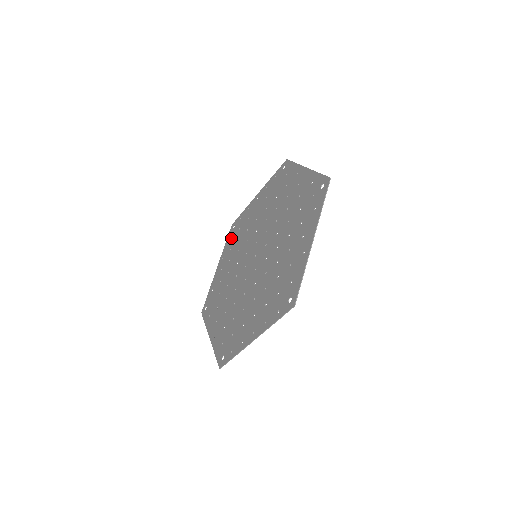
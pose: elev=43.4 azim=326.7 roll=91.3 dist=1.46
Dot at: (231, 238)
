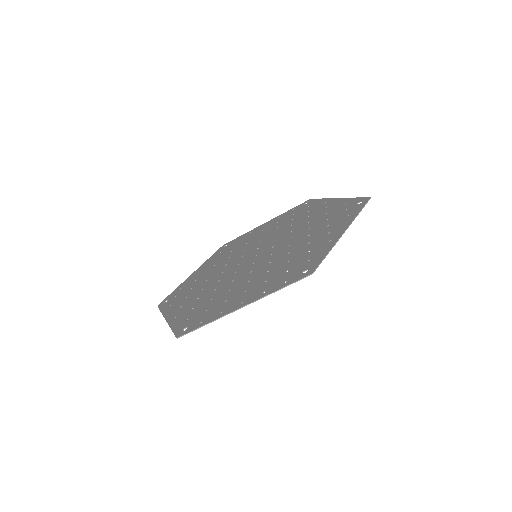
Dot at: (220, 252)
